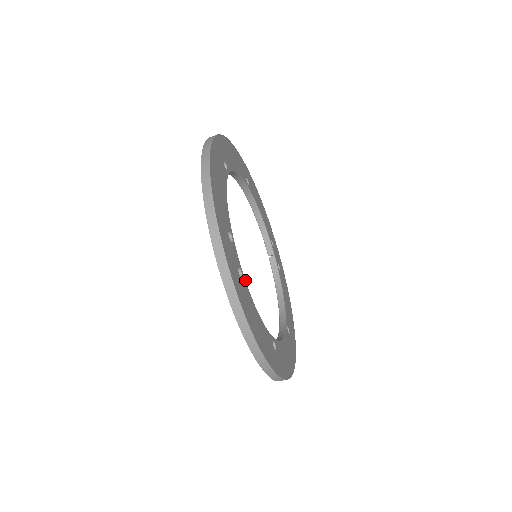
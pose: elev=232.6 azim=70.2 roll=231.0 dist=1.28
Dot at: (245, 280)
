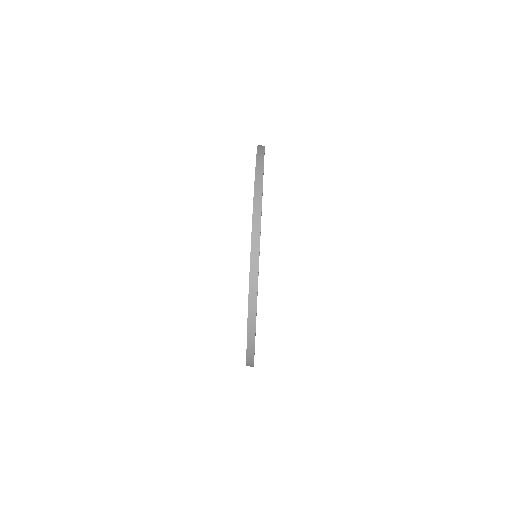
Dot at: occluded
